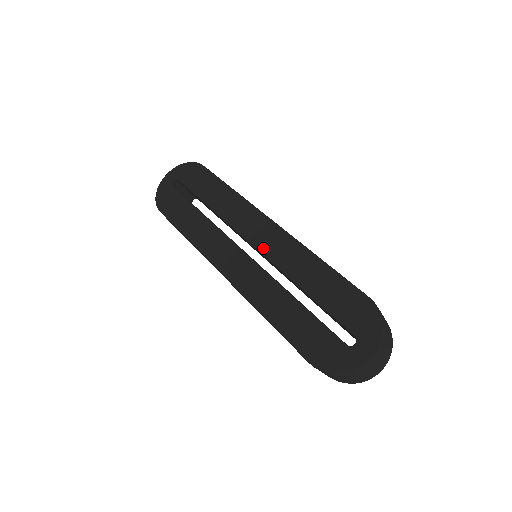
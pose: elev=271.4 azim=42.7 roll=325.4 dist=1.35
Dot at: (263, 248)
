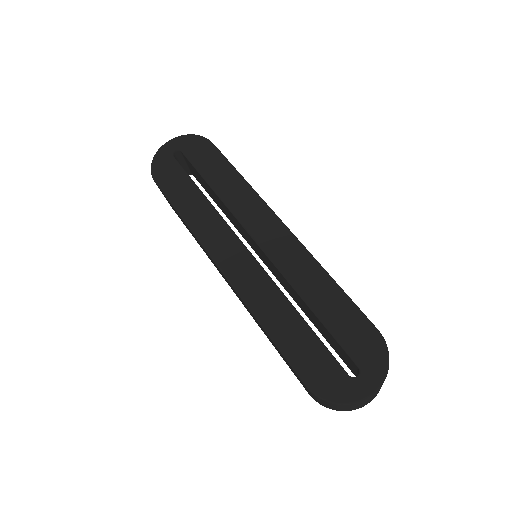
Dot at: (271, 251)
